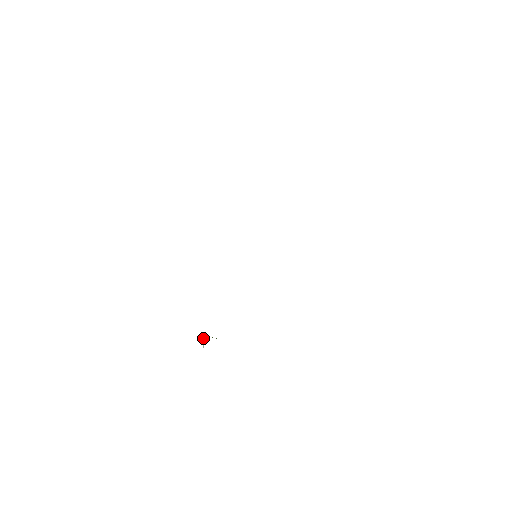
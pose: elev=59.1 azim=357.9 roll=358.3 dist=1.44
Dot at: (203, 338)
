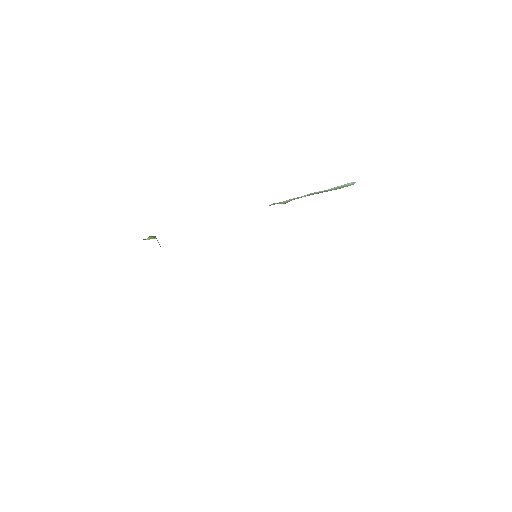
Dot at: (153, 238)
